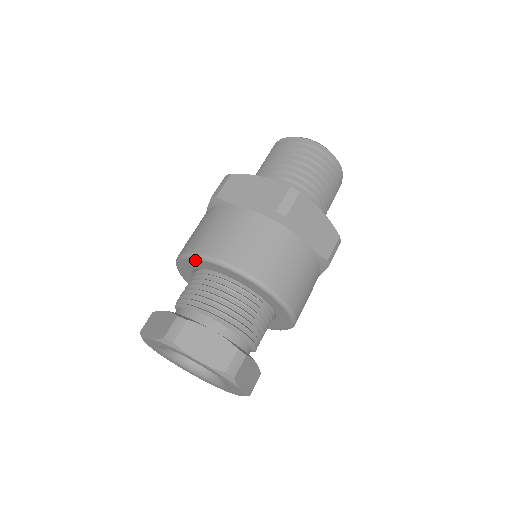
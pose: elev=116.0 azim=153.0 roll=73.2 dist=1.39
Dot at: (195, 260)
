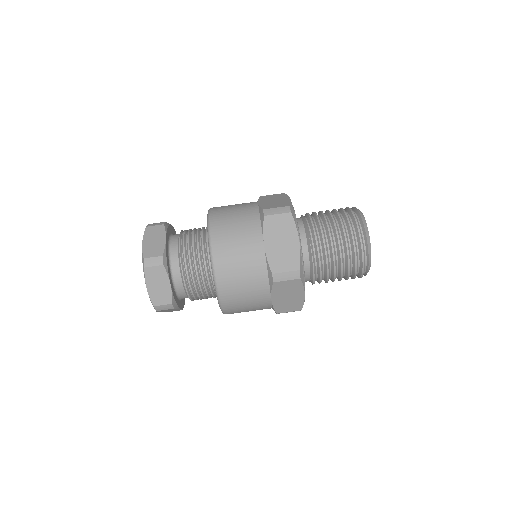
Dot at: occluded
